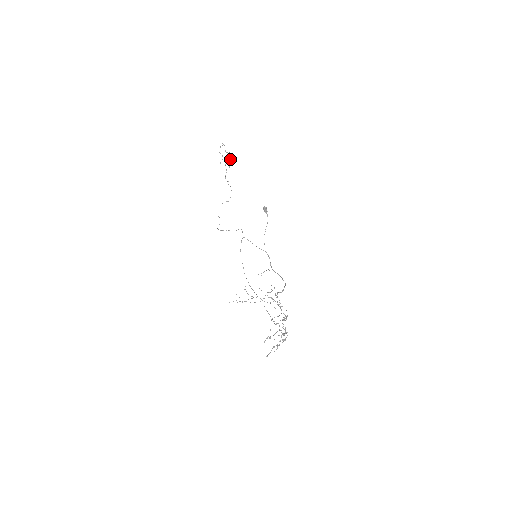
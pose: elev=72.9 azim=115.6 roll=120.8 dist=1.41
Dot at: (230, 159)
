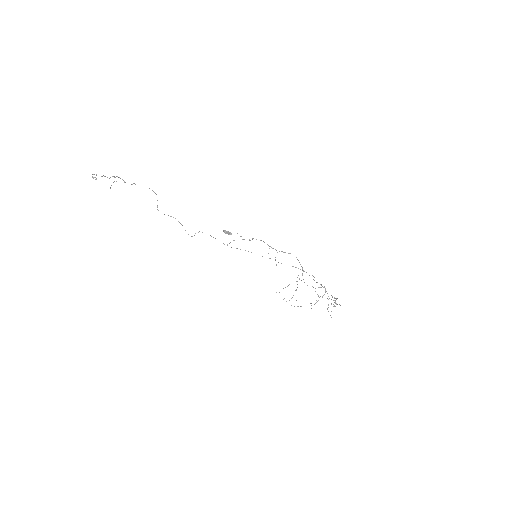
Dot at: (115, 177)
